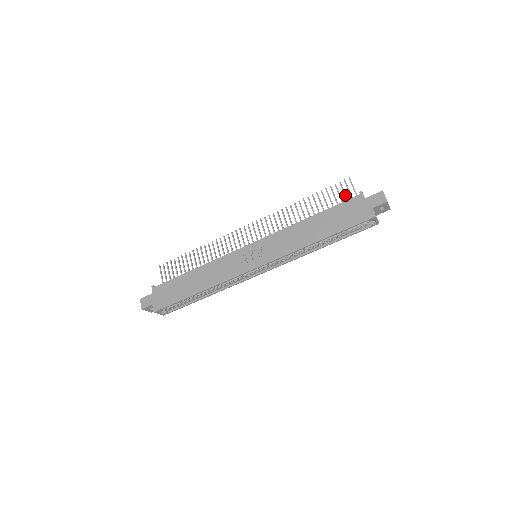
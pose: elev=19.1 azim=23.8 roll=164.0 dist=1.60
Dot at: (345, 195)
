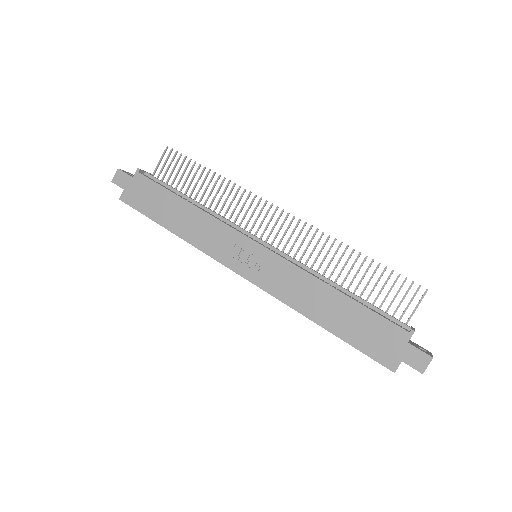
Dot at: occluded
